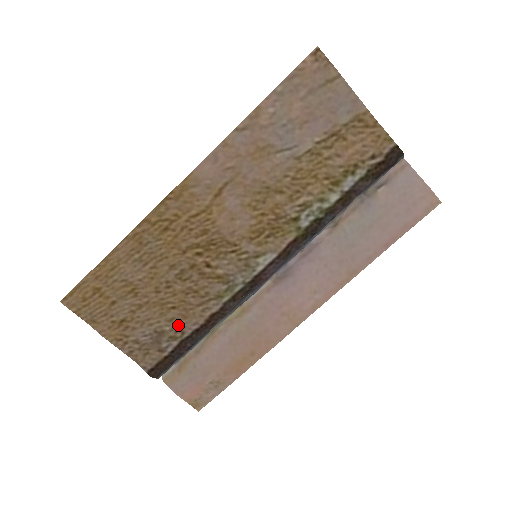
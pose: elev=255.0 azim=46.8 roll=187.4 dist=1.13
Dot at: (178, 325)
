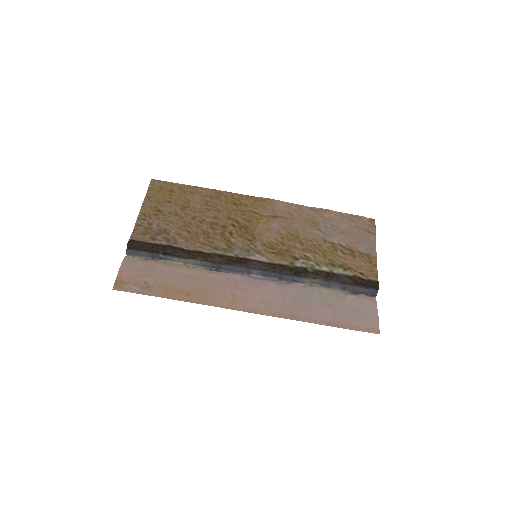
Dot at: (179, 239)
